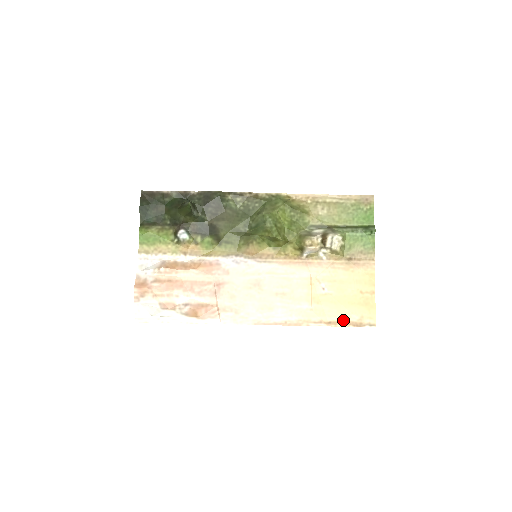
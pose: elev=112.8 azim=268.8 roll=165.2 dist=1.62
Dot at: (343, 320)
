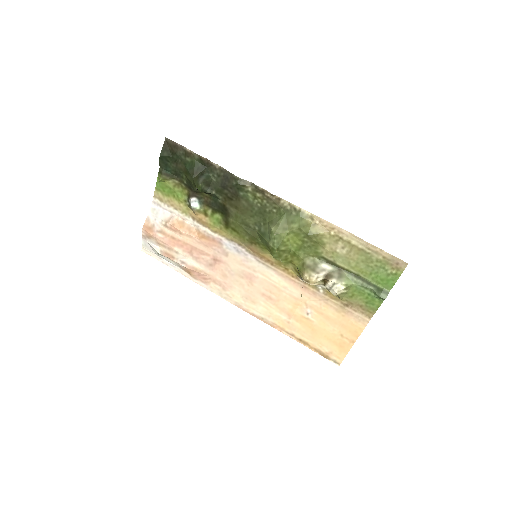
Dot at: (313, 345)
